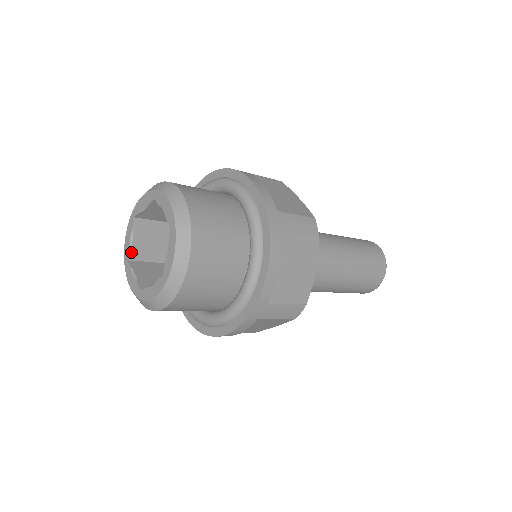
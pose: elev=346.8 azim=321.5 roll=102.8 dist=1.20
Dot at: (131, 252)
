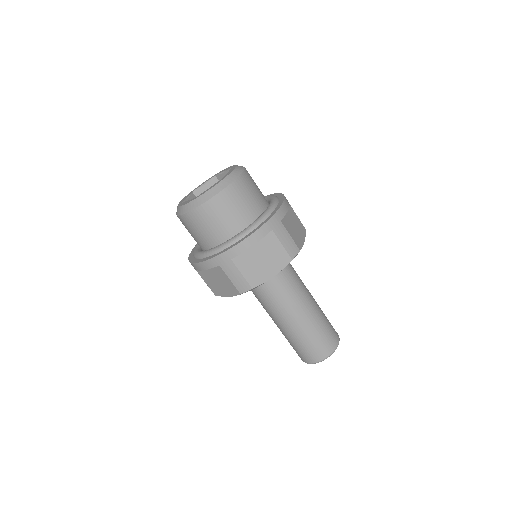
Dot at: occluded
